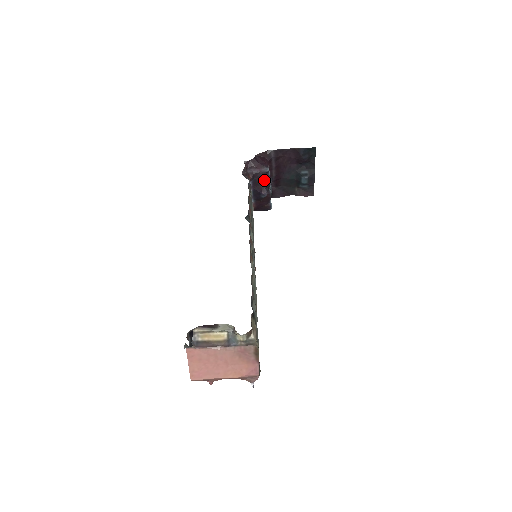
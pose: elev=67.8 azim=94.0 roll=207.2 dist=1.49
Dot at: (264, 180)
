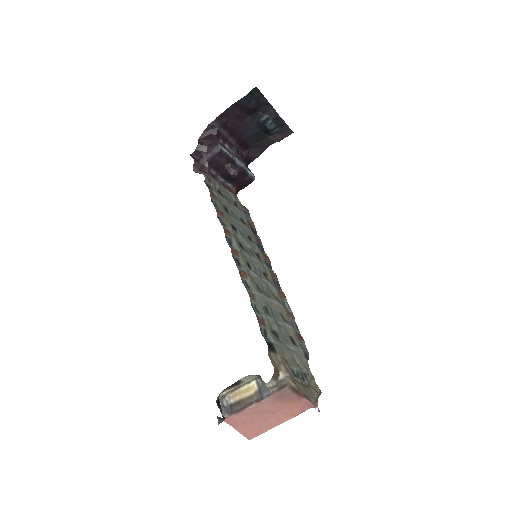
Dot at: (223, 160)
